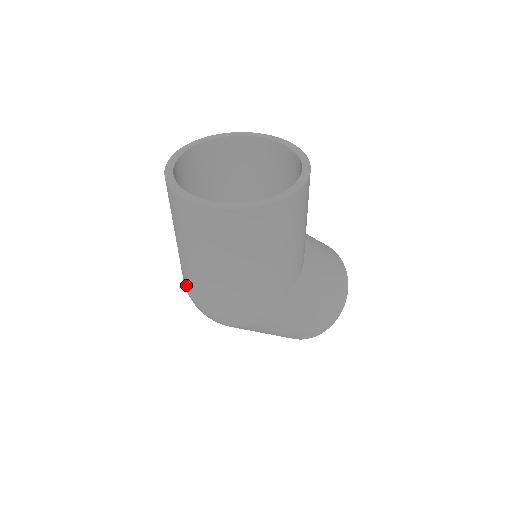
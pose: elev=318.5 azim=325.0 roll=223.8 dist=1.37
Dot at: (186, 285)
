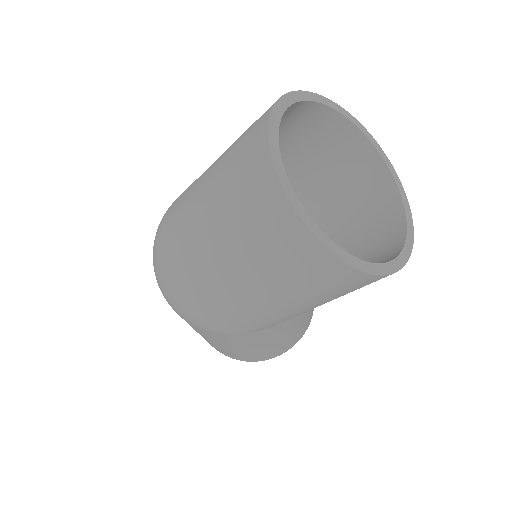
Dot at: (165, 230)
